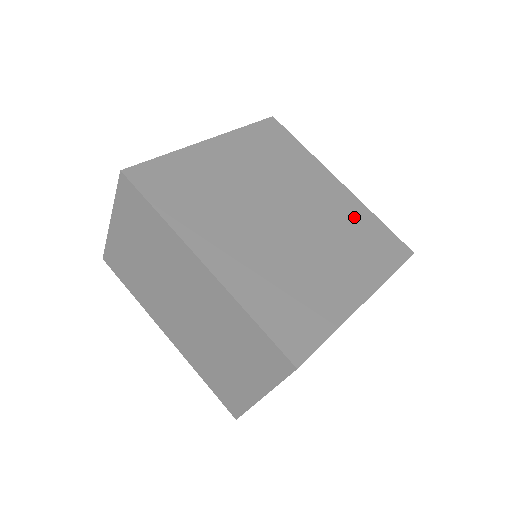
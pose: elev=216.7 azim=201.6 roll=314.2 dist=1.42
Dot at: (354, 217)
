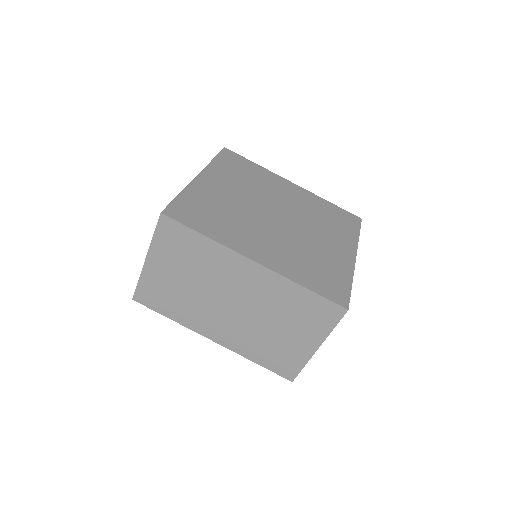
Dot at: (316, 205)
